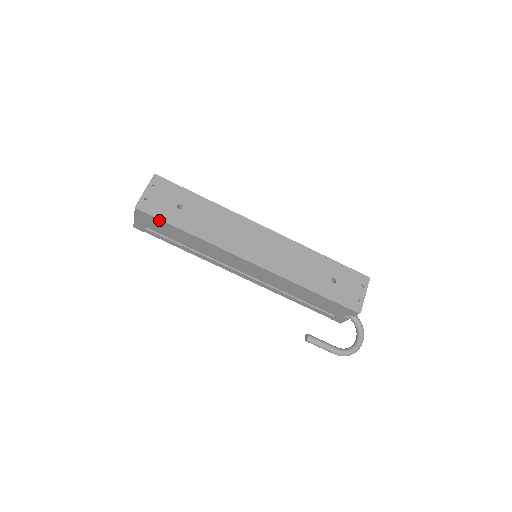
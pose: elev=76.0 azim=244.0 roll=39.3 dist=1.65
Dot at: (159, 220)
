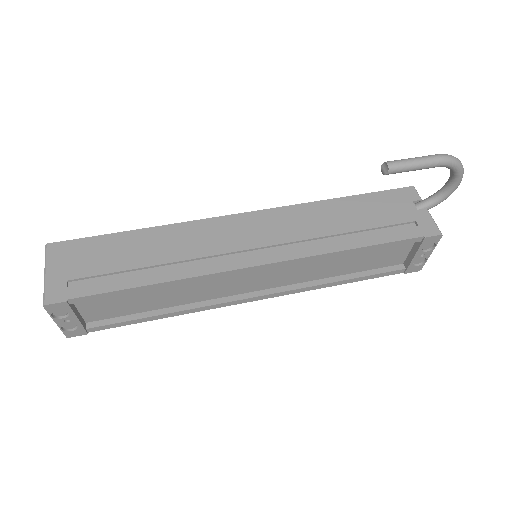
Dot at: (88, 240)
